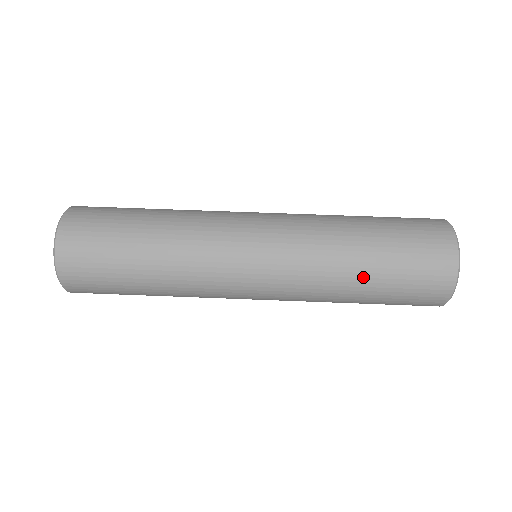
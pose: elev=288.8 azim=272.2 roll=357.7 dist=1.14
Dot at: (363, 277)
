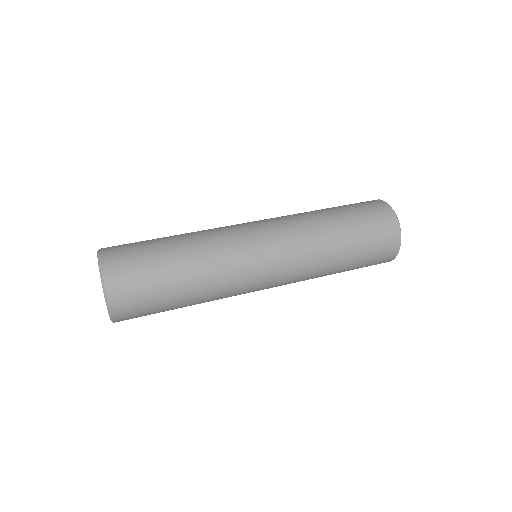
Dot at: (329, 213)
